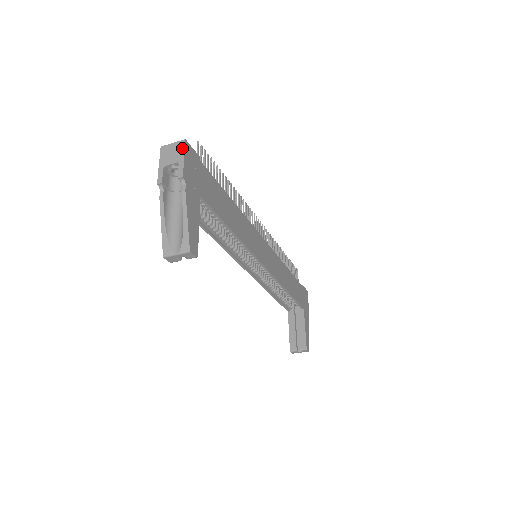
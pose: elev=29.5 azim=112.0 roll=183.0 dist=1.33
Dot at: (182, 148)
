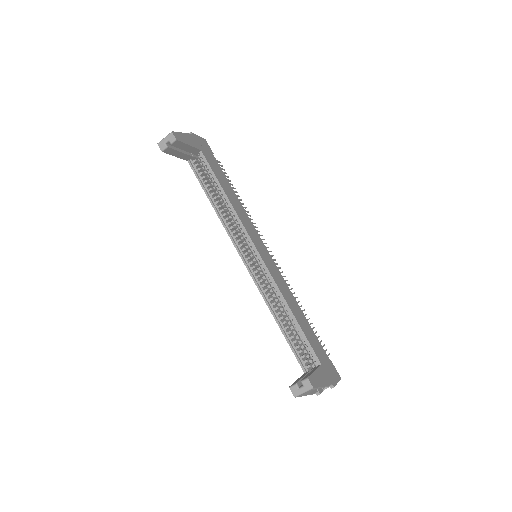
Dot at: occluded
